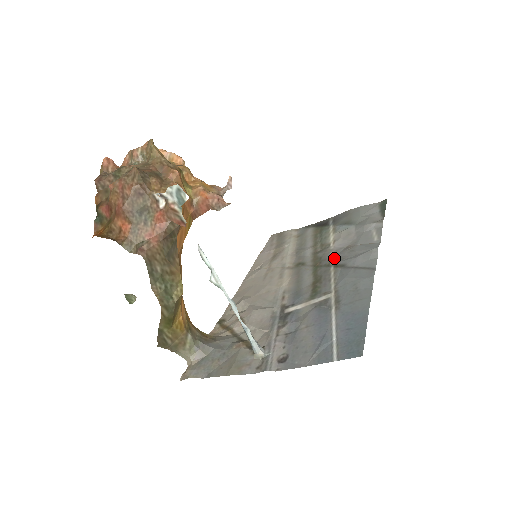
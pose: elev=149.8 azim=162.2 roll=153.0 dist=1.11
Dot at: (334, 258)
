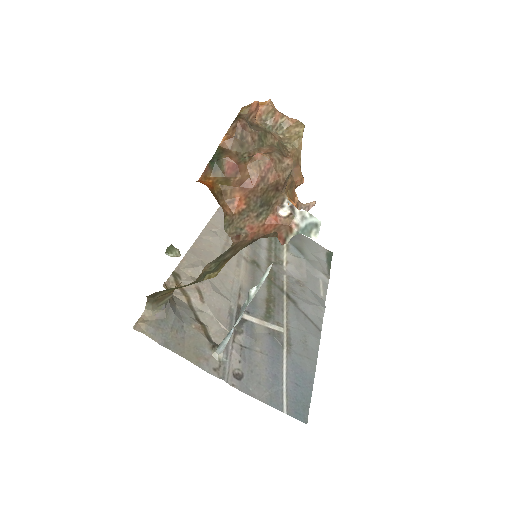
Dot at: (287, 285)
